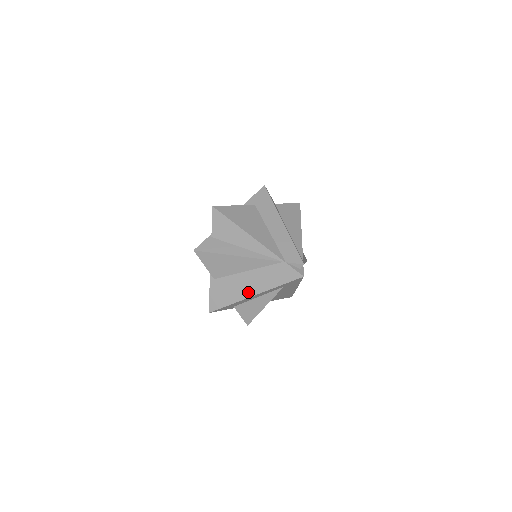
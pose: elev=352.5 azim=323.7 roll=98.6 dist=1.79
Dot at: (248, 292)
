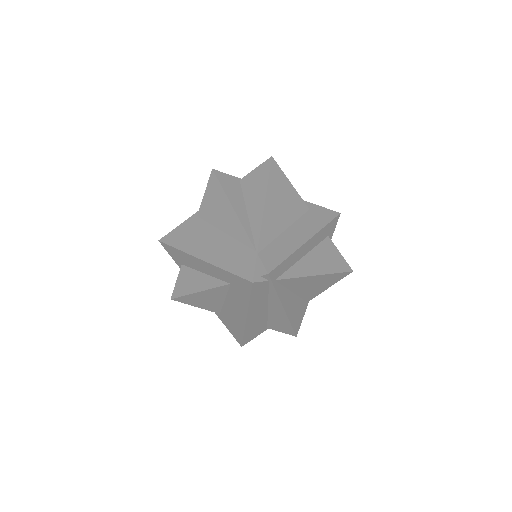
Dot at: (201, 251)
